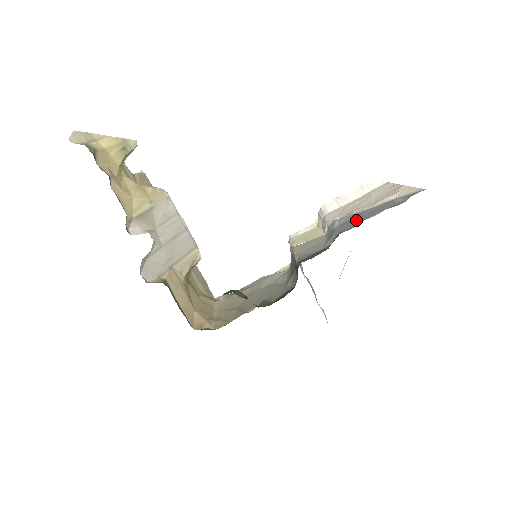
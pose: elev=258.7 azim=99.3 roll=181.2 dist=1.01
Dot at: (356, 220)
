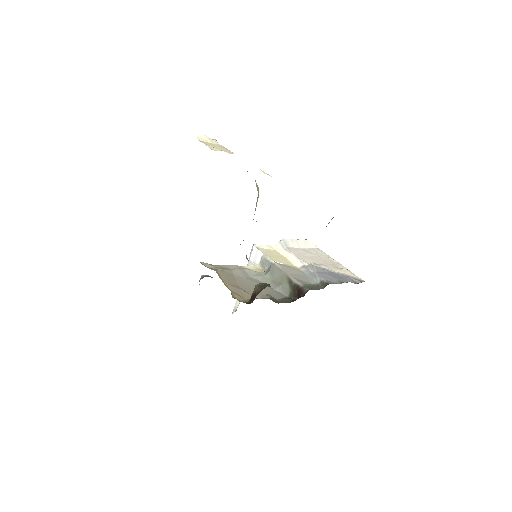
Dot at: (333, 278)
